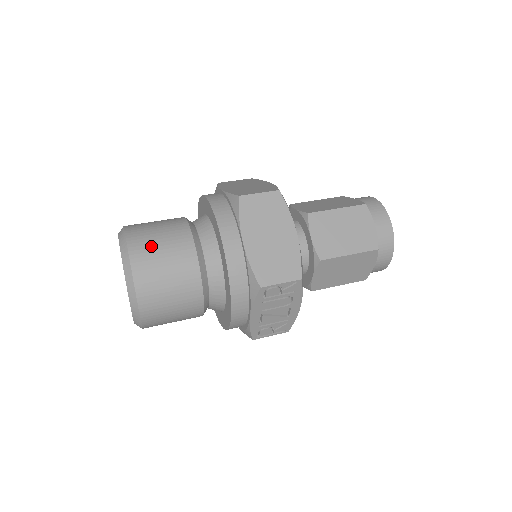
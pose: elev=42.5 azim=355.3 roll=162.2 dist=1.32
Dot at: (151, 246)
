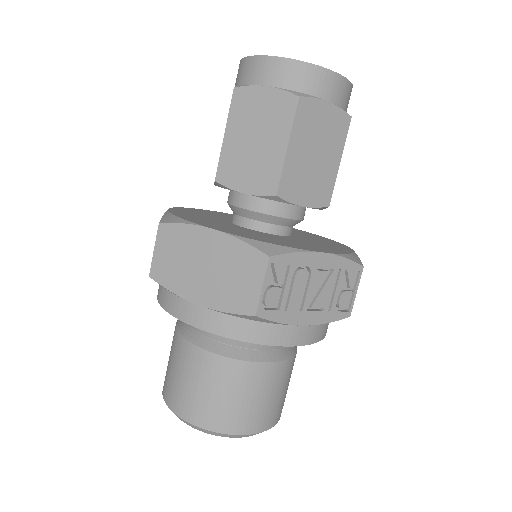
Dot at: (178, 388)
